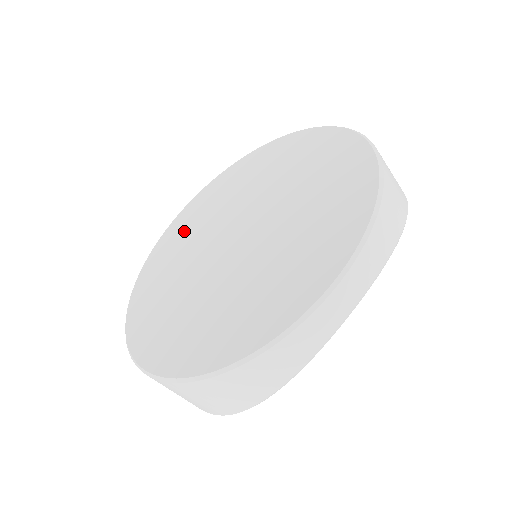
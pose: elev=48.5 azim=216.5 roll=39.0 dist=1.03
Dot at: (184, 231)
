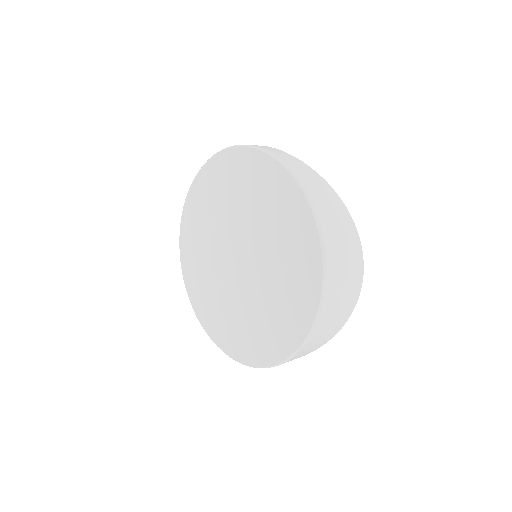
Dot at: (233, 183)
